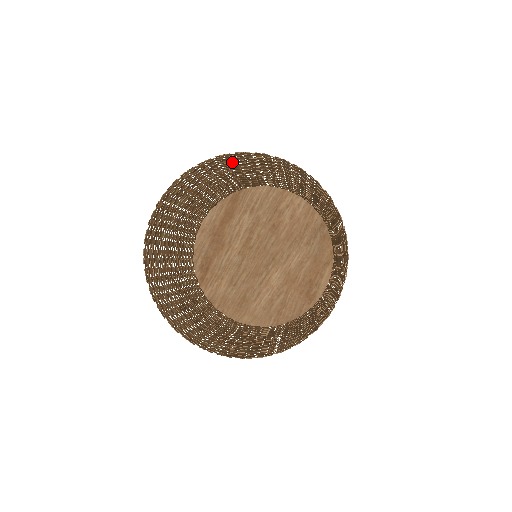
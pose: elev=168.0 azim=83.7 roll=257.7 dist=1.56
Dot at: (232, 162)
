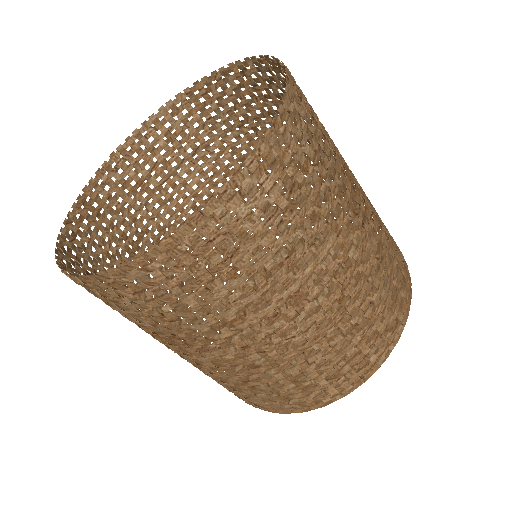
Dot at: (227, 110)
